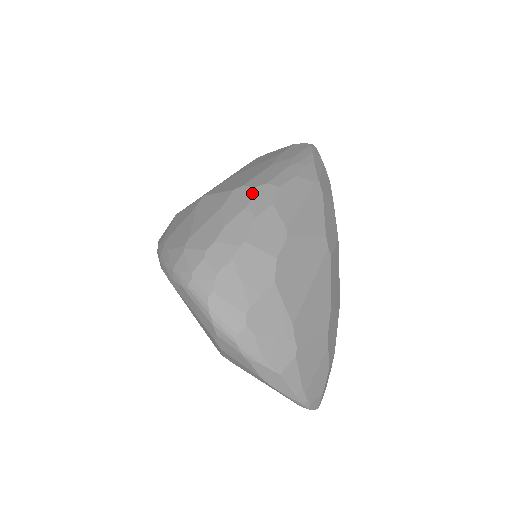
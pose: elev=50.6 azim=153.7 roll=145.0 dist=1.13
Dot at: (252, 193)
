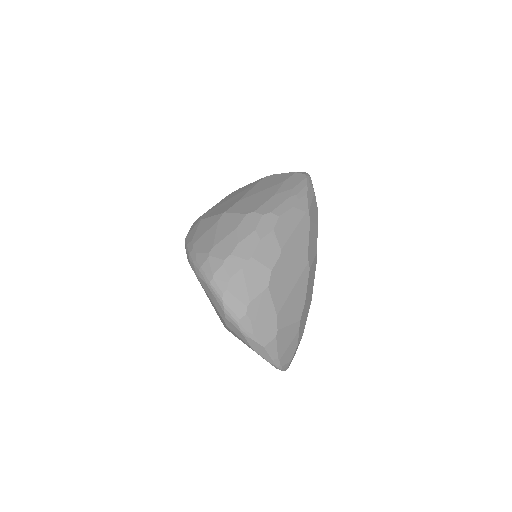
Dot at: (260, 219)
